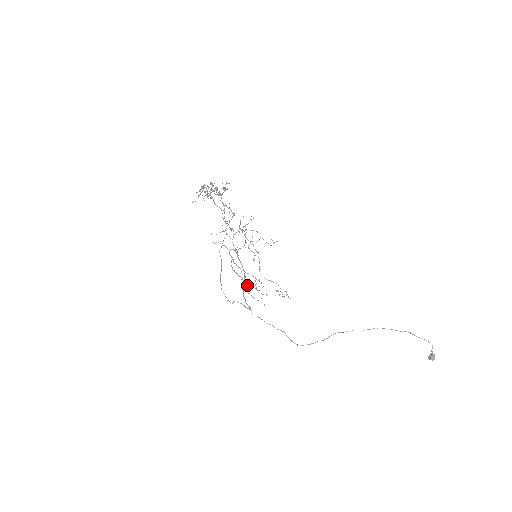
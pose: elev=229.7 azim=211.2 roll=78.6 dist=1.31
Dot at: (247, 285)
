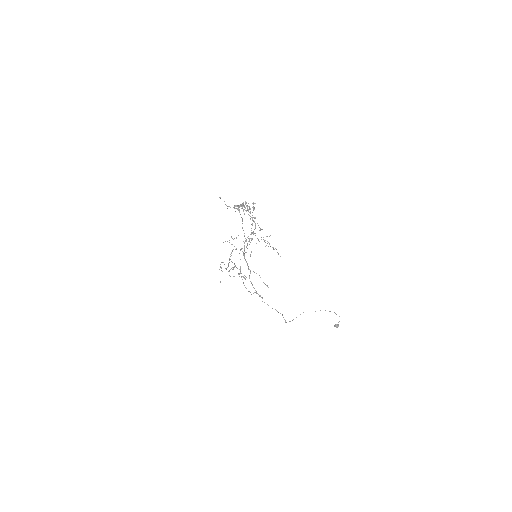
Dot at: occluded
